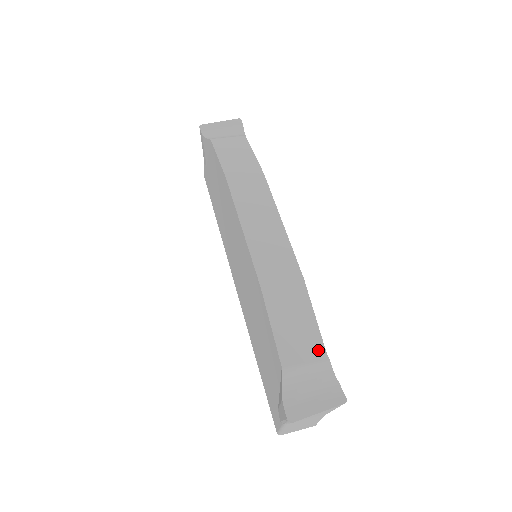
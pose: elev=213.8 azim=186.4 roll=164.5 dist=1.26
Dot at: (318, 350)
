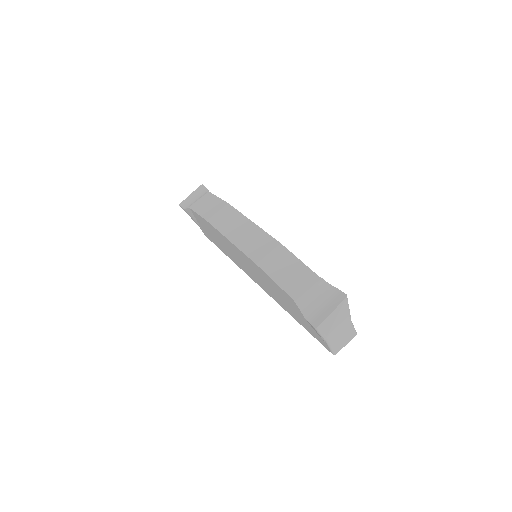
Dot at: (312, 277)
